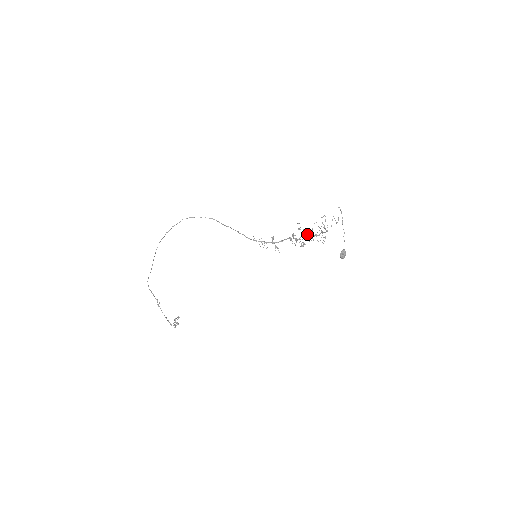
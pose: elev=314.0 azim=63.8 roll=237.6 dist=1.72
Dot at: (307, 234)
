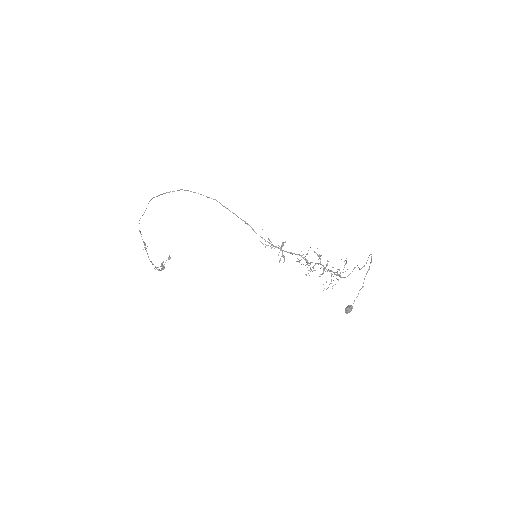
Dot at: (320, 264)
